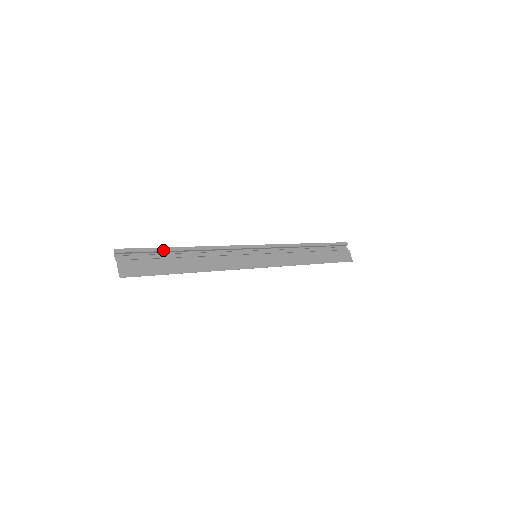
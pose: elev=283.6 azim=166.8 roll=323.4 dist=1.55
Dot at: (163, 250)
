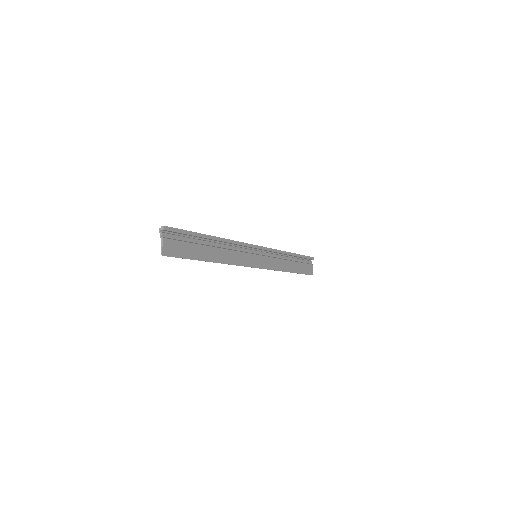
Dot at: (197, 235)
